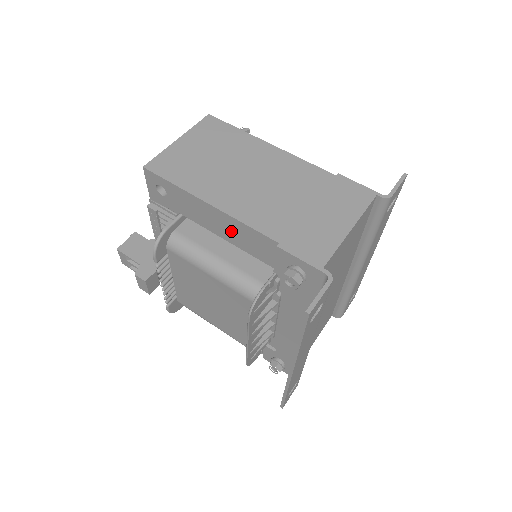
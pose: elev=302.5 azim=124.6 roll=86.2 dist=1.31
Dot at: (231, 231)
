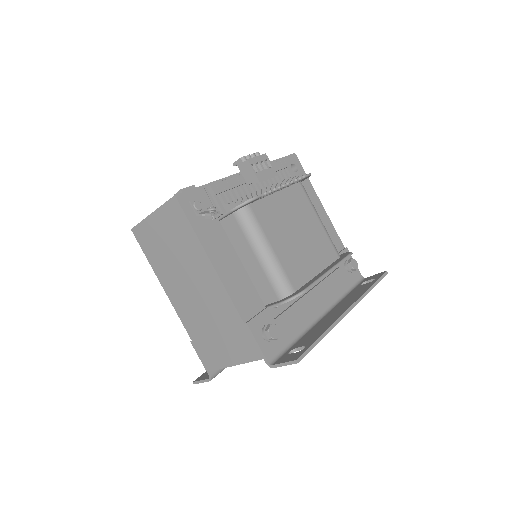
Dot at: occluded
